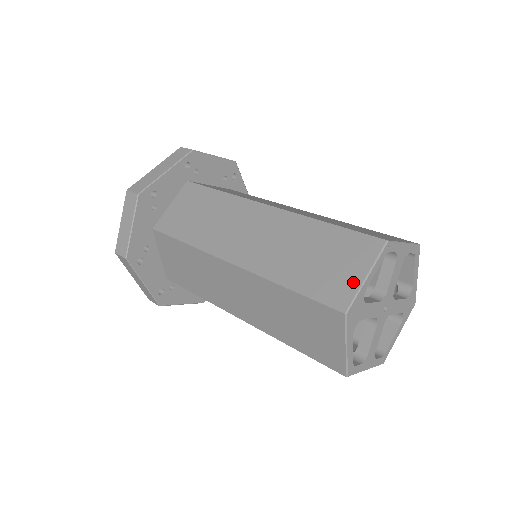
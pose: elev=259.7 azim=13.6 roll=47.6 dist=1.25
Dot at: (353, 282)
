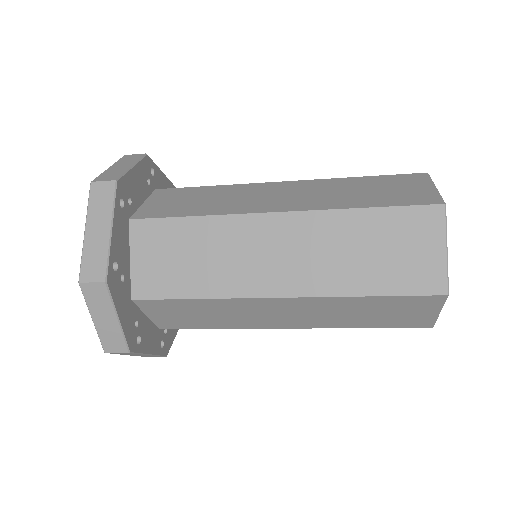
Dot at: (437, 261)
